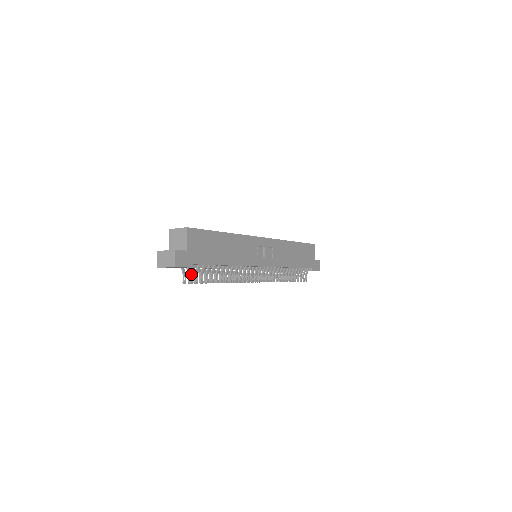
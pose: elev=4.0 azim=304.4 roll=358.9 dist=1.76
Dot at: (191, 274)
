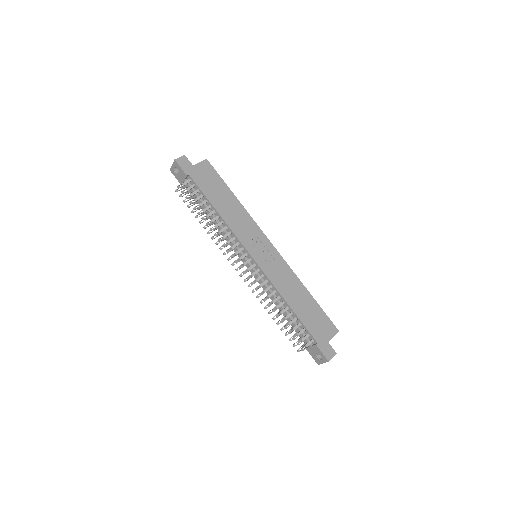
Dot at: (184, 184)
